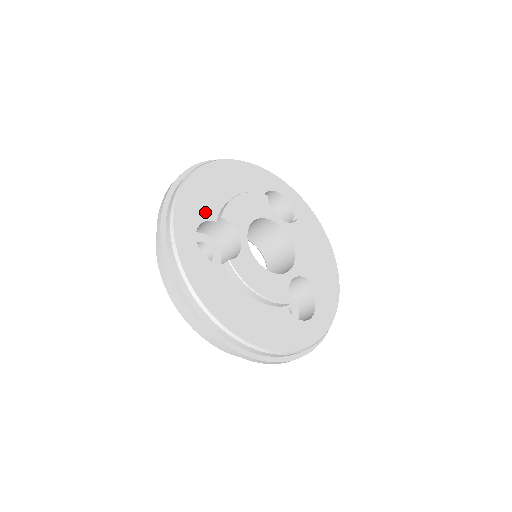
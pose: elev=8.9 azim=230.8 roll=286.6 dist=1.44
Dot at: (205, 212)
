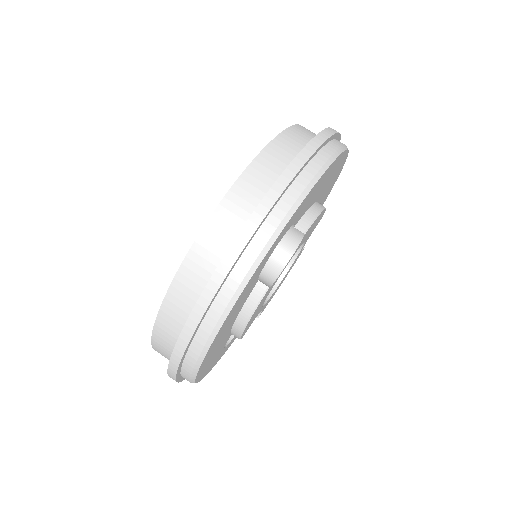
Dot at: (302, 212)
